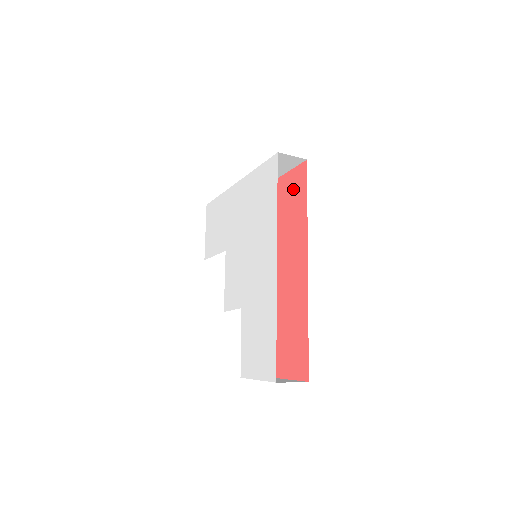
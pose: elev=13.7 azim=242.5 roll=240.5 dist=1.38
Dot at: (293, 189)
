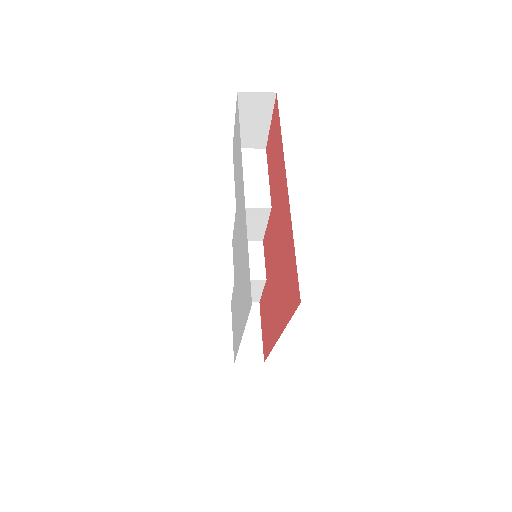
Dot at: (291, 280)
